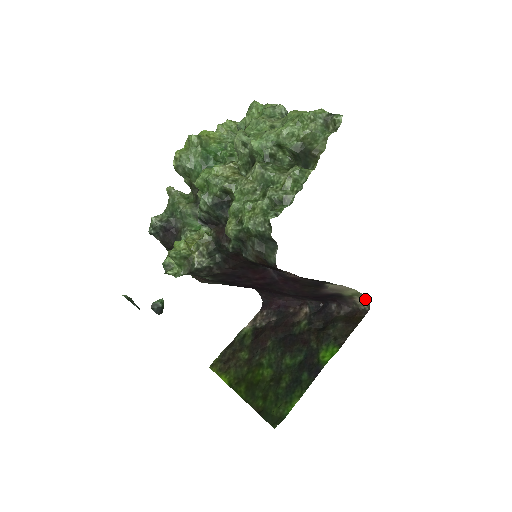
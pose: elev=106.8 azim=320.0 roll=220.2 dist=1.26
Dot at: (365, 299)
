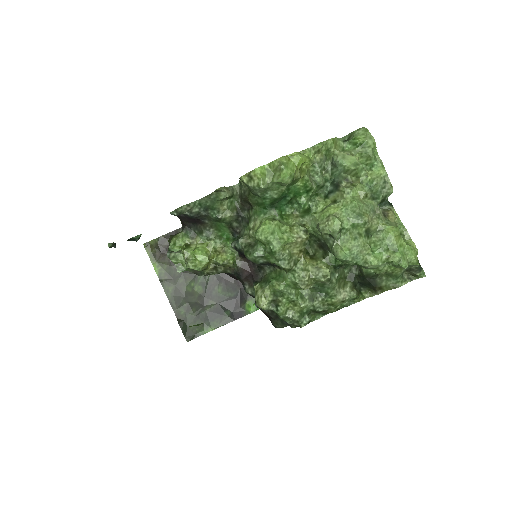
Dot at: occluded
